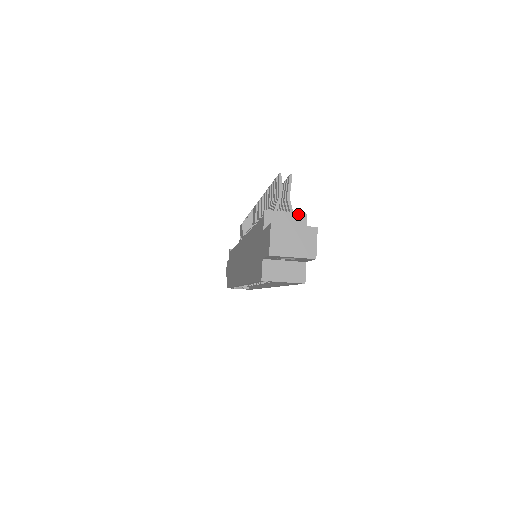
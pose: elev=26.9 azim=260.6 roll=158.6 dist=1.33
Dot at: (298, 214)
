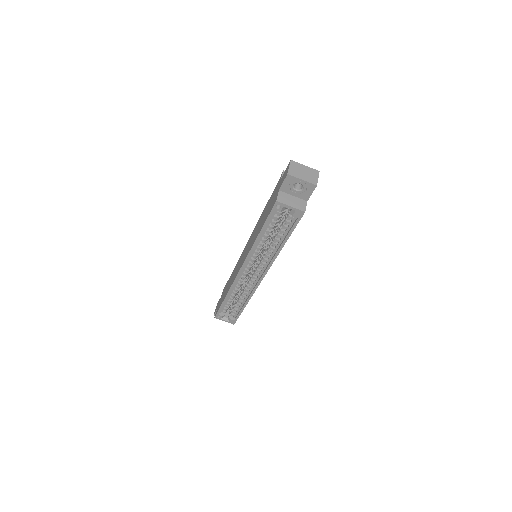
Dot at: occluded
